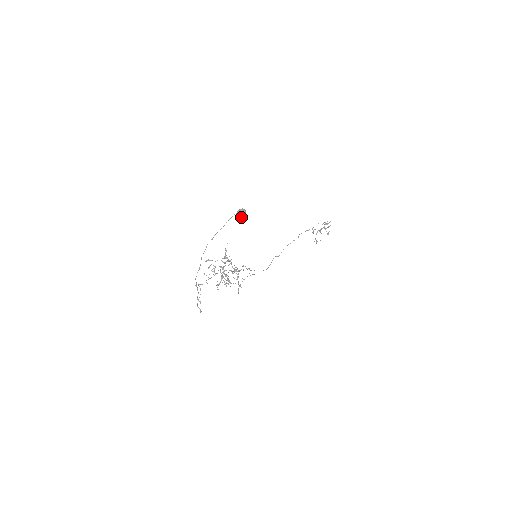
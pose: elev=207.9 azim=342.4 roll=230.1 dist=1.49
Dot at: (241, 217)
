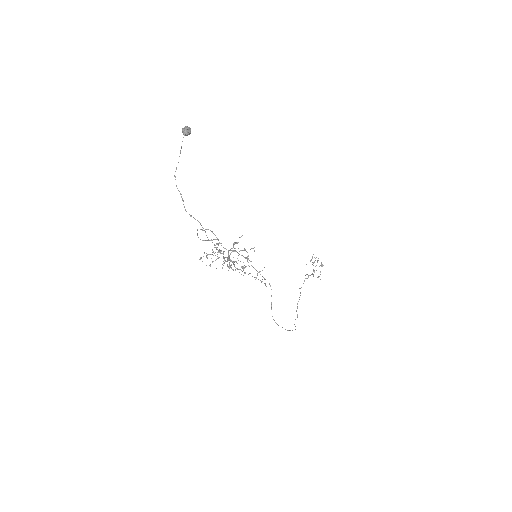
Dot at: (189, 133)
